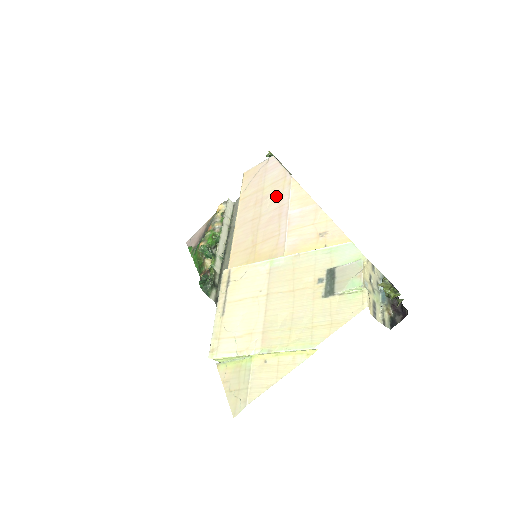
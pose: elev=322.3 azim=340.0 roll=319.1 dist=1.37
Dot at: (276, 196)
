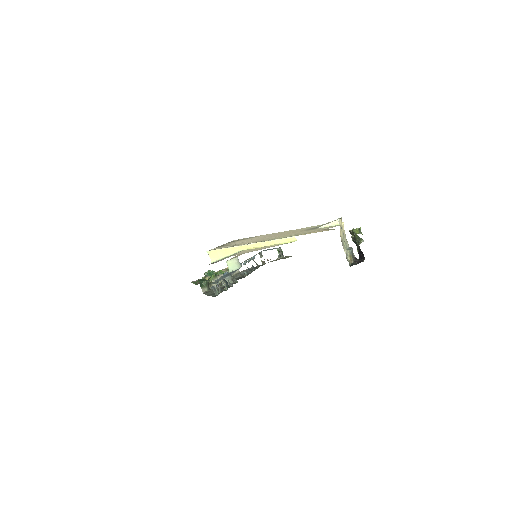
Dot at: occluded
